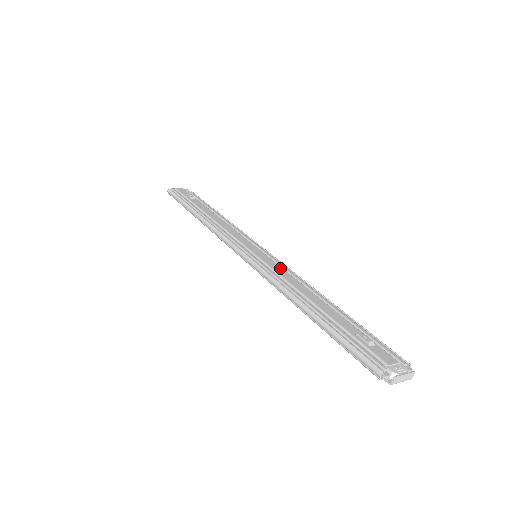
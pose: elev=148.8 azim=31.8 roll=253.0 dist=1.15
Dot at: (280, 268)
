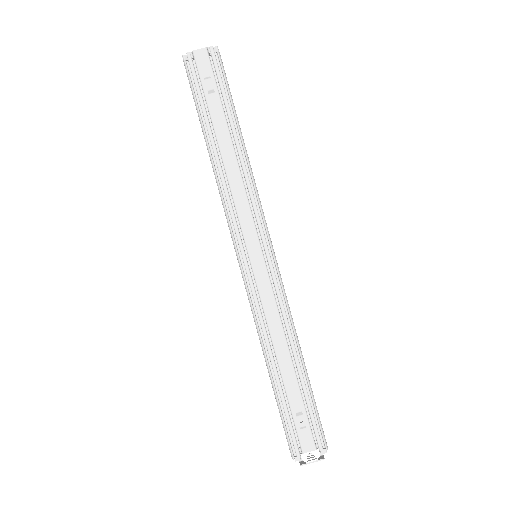
Dot at: (270, 294)
